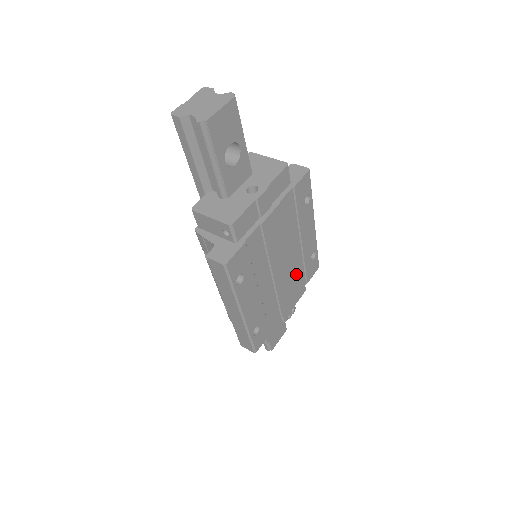
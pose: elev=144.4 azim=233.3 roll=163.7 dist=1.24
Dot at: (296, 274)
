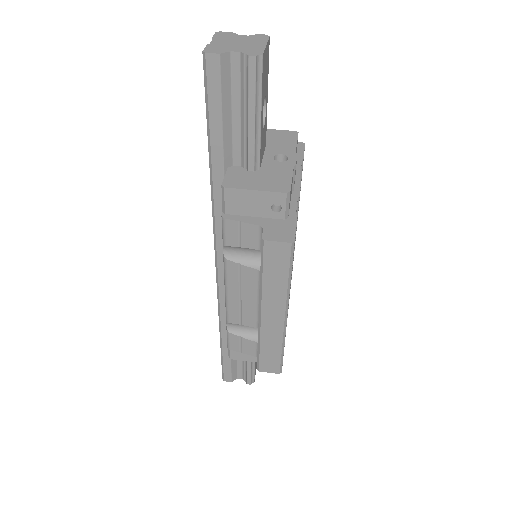
Dot at: occluded
